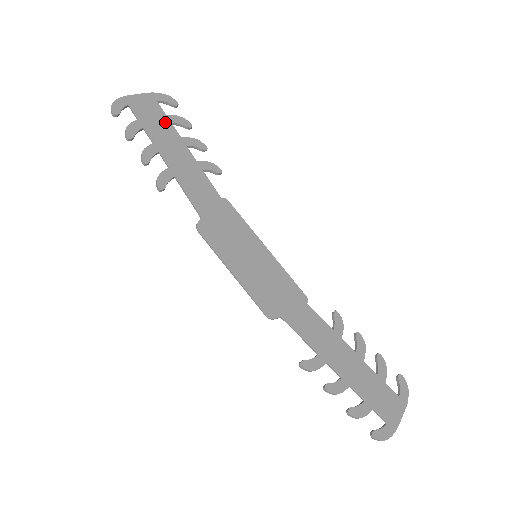
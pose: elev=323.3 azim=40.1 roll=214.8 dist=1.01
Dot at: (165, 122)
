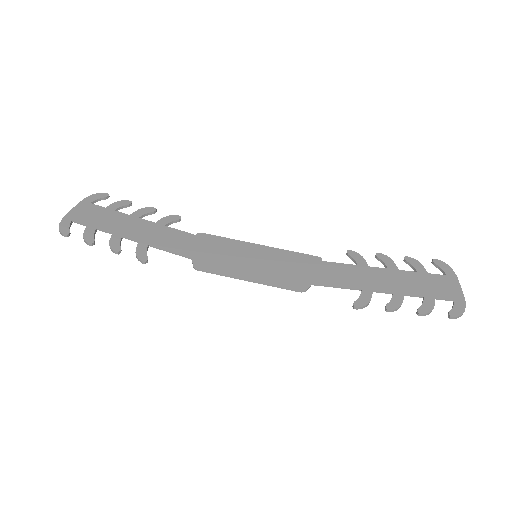
Dot at: (109, 213)
